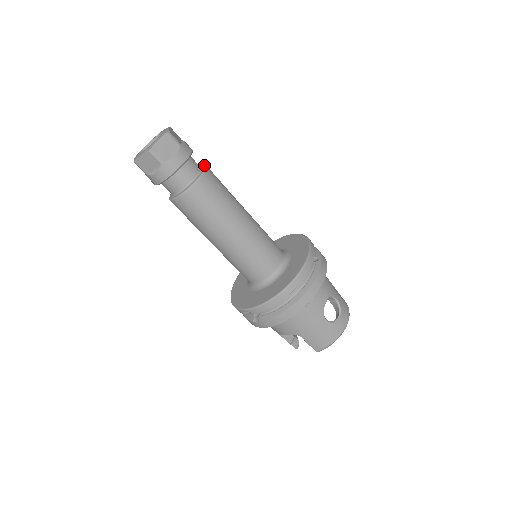
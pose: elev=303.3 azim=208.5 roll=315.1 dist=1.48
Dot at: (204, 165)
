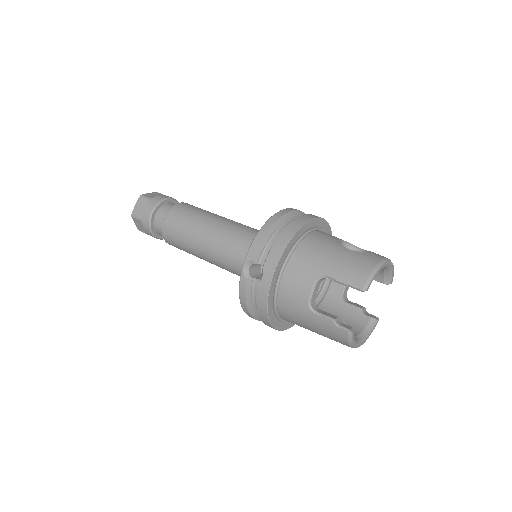
Dot at: occluded
